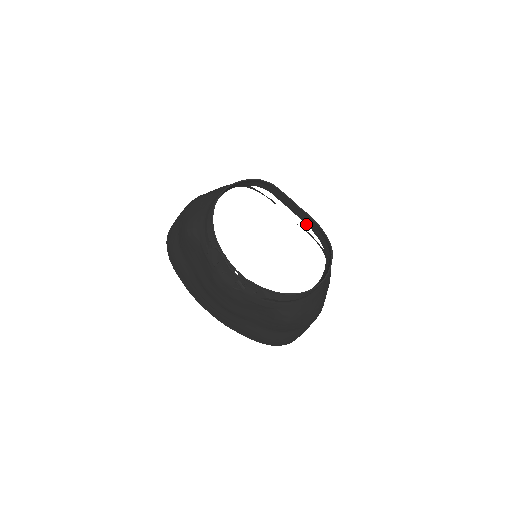
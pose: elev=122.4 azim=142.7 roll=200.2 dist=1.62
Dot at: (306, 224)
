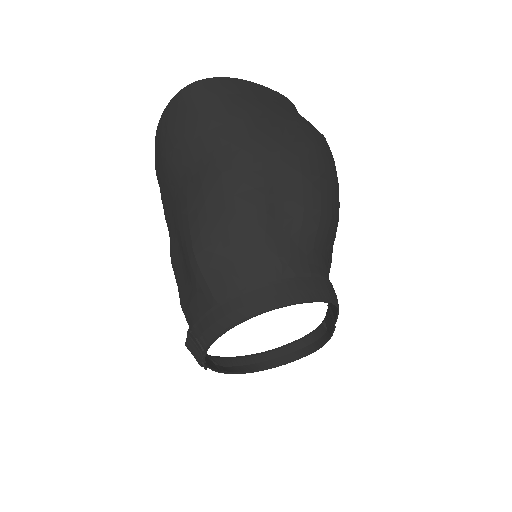
Dot at: (326, 314)
